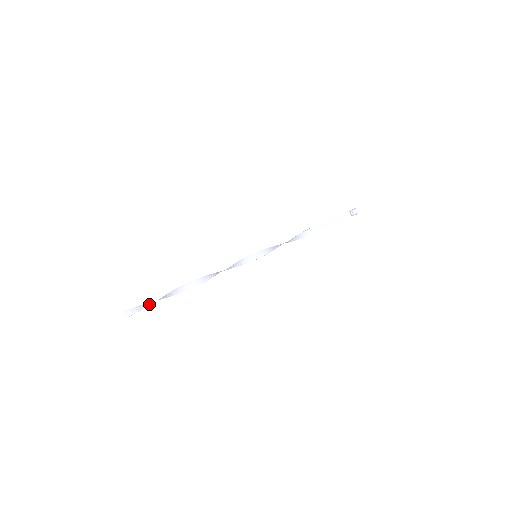
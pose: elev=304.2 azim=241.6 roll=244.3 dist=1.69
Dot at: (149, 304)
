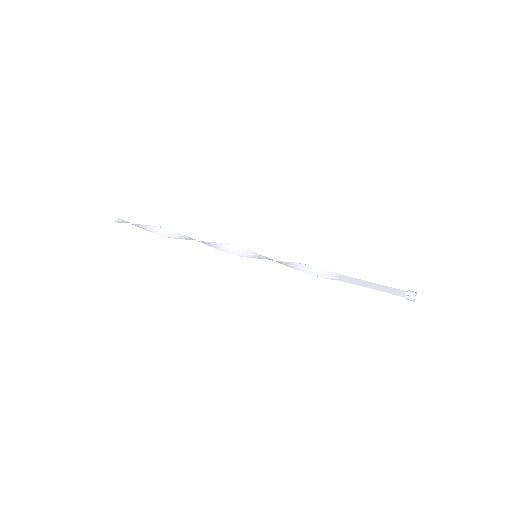
Dot at: (140, 224)
